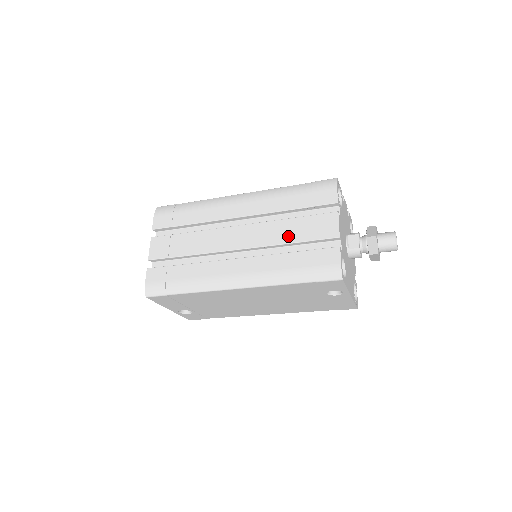
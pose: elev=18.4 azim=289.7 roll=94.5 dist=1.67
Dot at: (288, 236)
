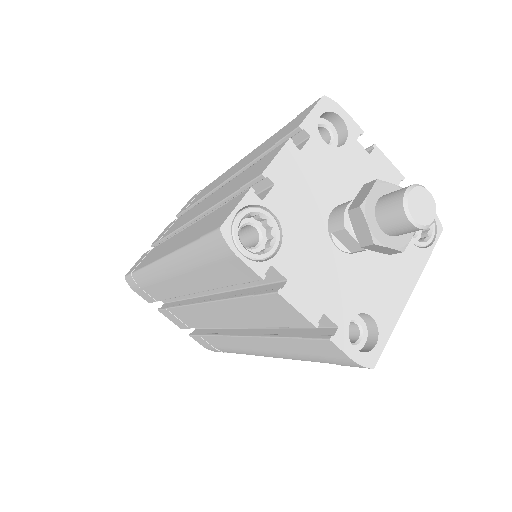
Dot at: (257, 320)
